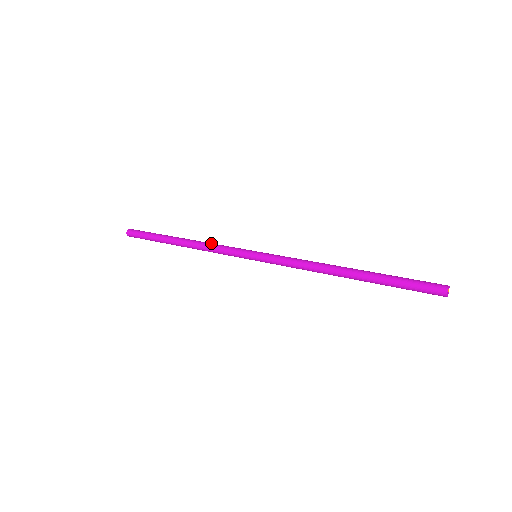
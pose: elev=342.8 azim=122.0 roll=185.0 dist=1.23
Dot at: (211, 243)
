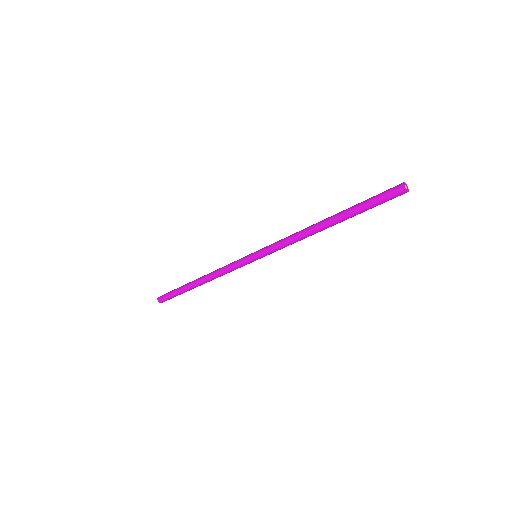
Dot at: occluded
